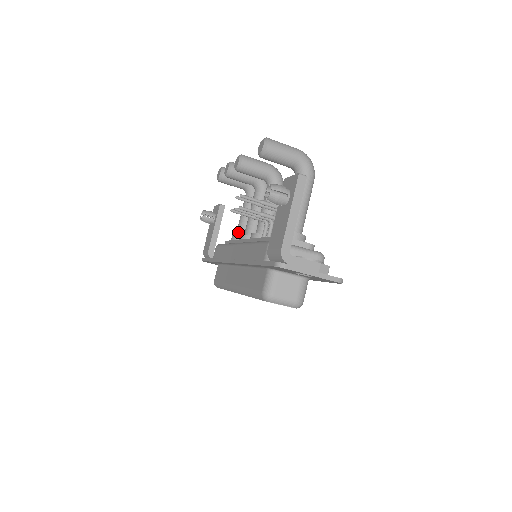
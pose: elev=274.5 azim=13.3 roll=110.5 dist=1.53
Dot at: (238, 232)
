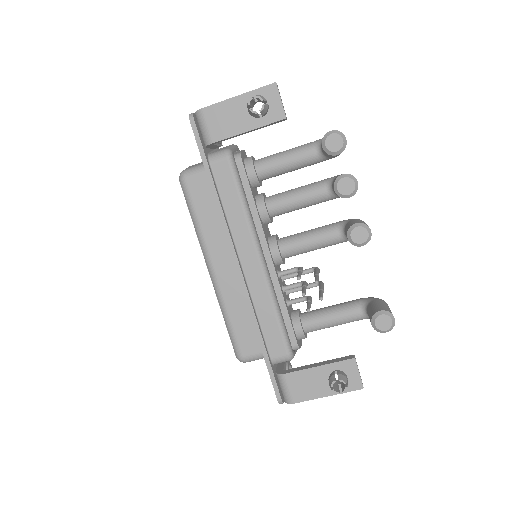
Dot at: (263, 173)
